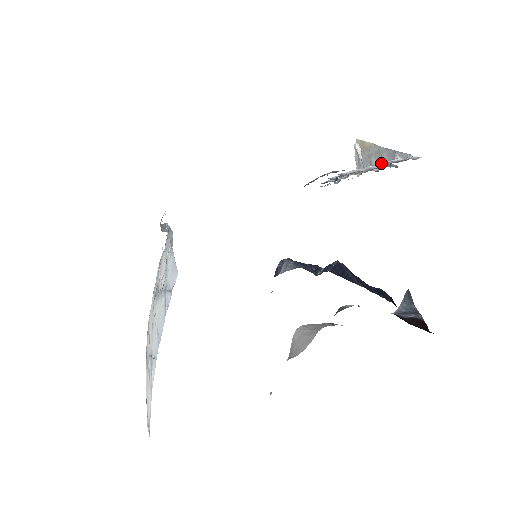
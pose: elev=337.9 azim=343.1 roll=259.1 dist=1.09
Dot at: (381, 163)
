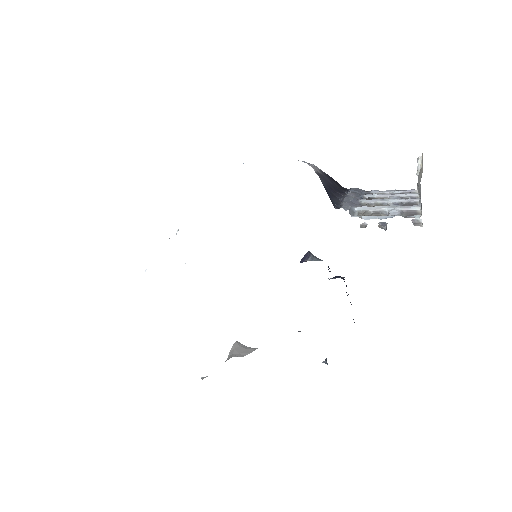
Dot at: (393, 209)
